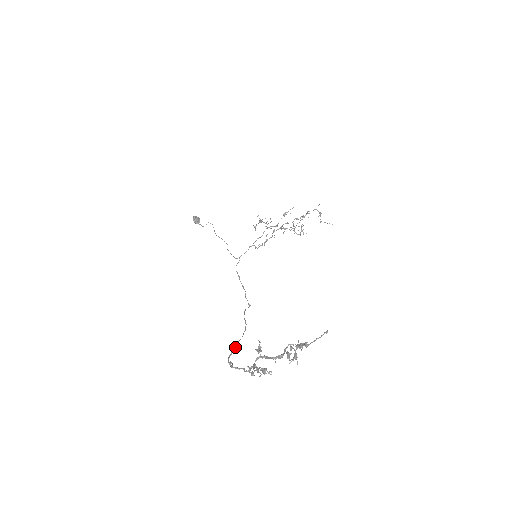
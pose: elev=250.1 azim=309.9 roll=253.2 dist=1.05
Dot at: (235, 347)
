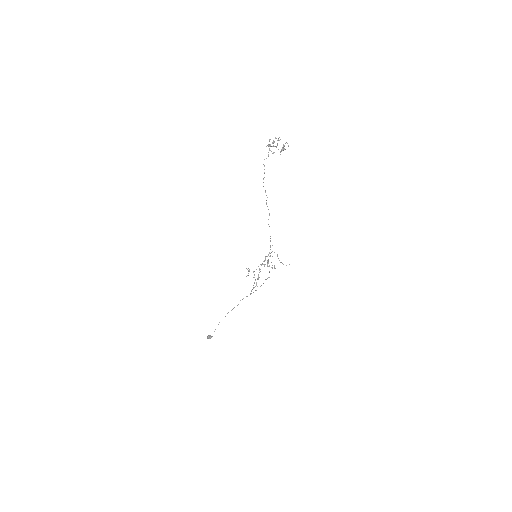
Dot at: (266, 203)
